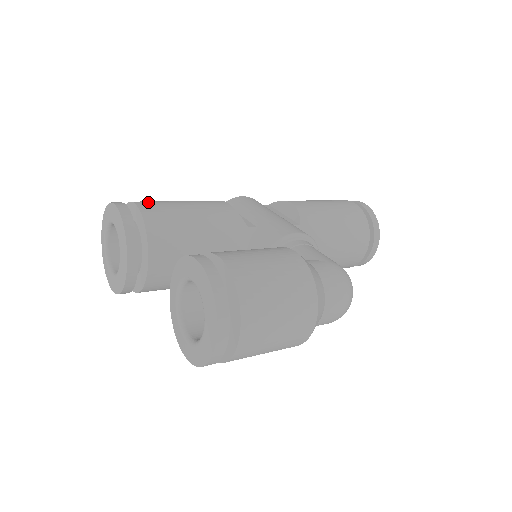
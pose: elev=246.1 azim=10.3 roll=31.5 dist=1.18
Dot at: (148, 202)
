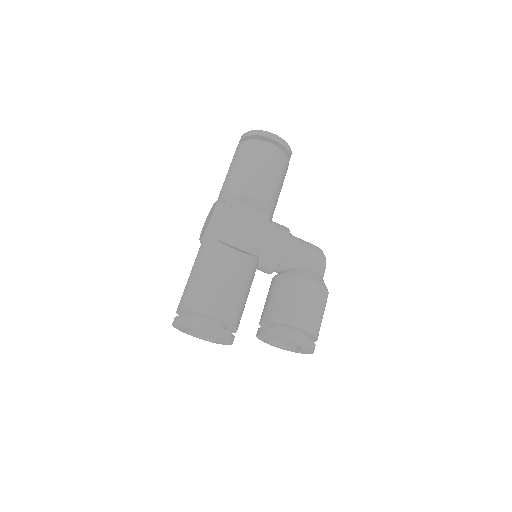
Dot at: (214, 306)
